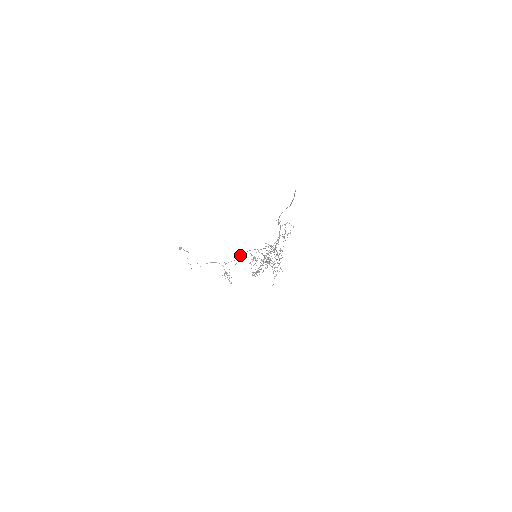
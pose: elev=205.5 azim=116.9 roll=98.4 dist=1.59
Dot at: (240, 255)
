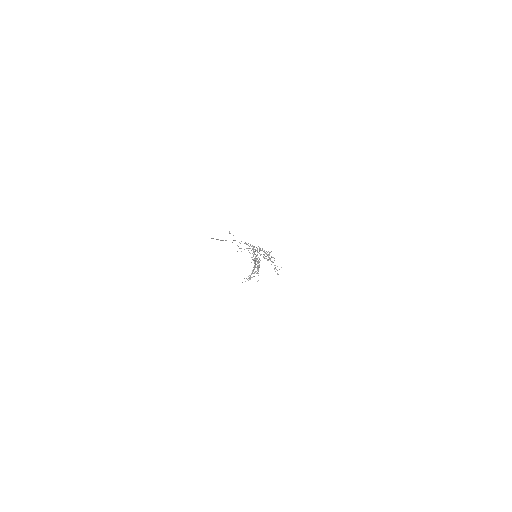
Dot at: occluded
